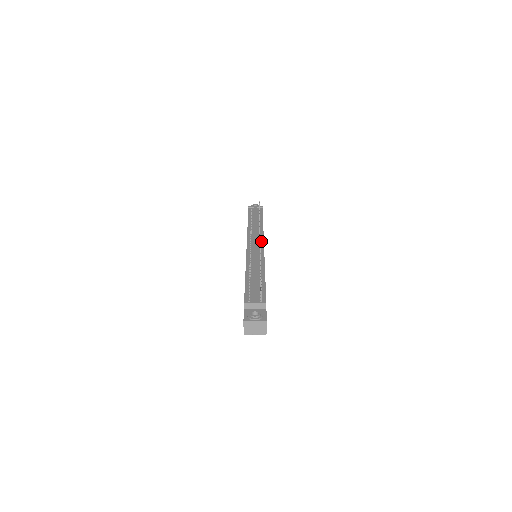
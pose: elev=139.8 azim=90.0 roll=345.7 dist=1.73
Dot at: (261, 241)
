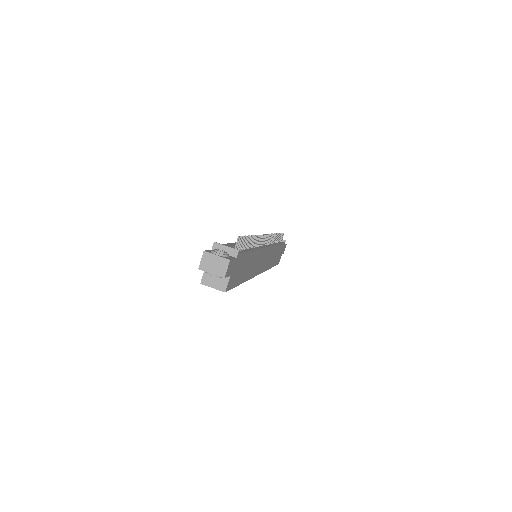
Dot at: (267, 245)
